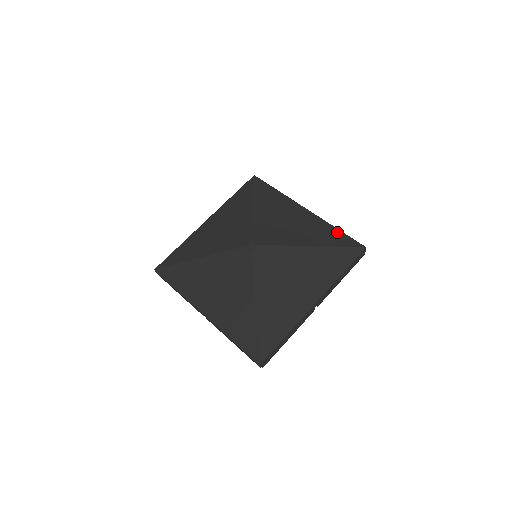
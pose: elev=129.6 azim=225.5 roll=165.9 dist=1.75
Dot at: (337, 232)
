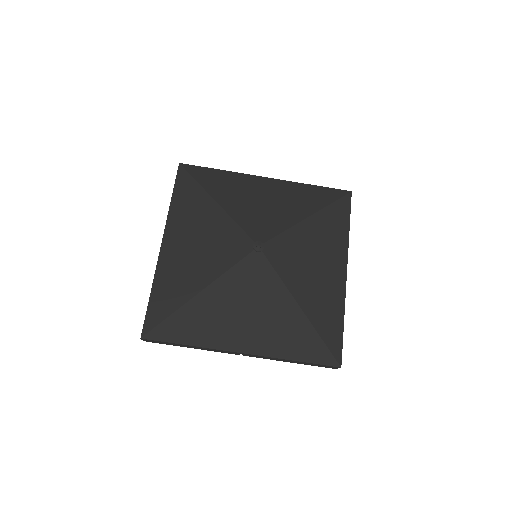
Dot at: (316, 189)
